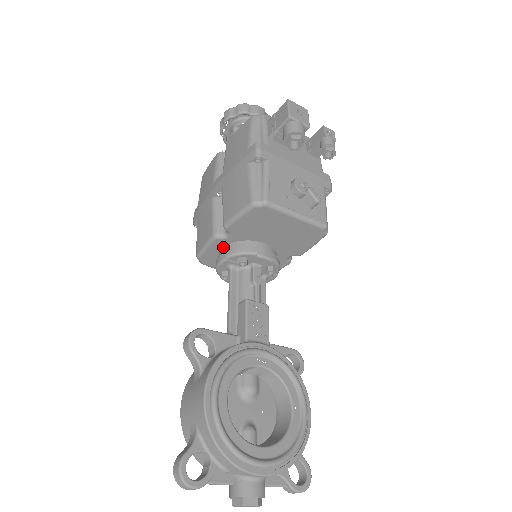
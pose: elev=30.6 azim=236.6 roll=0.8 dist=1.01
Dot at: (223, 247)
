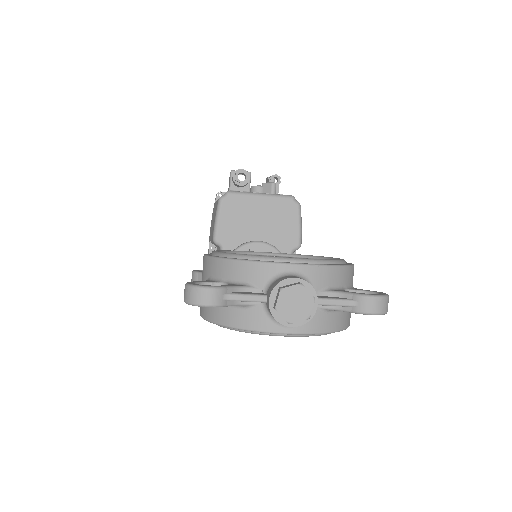
Dot at: occluded
